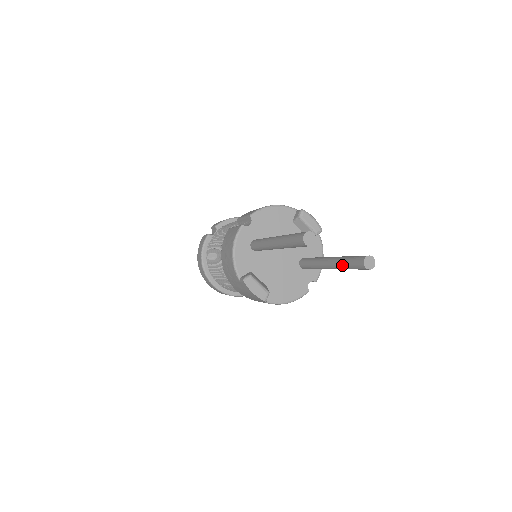
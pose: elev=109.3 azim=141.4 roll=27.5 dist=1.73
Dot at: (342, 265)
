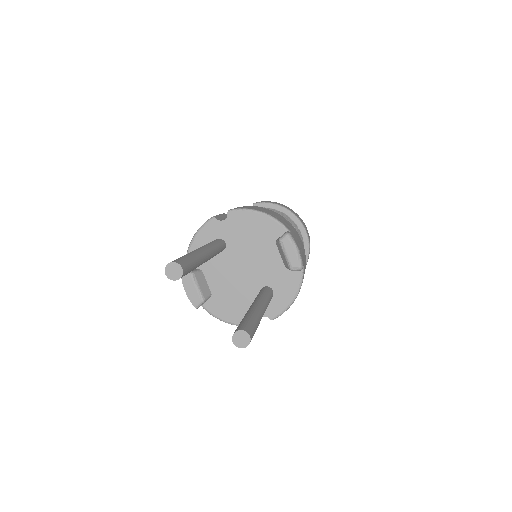
Dot at: occluded
